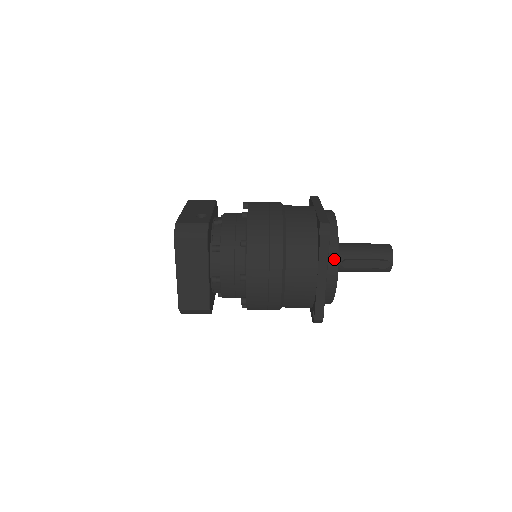
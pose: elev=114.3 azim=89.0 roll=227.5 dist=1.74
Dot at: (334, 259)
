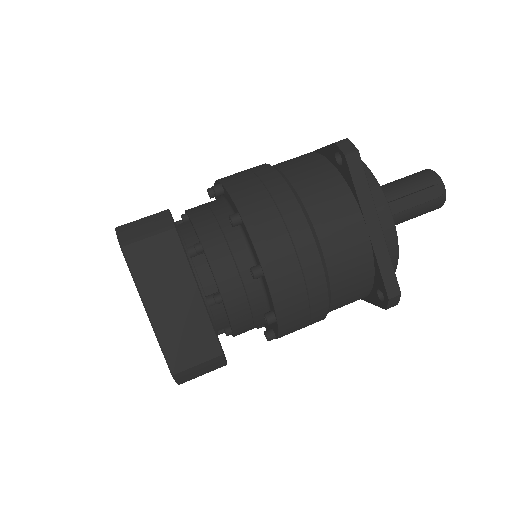
Dot at: (376, 192)
